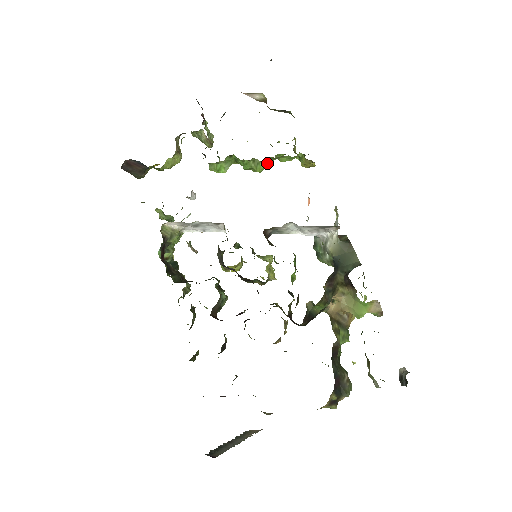
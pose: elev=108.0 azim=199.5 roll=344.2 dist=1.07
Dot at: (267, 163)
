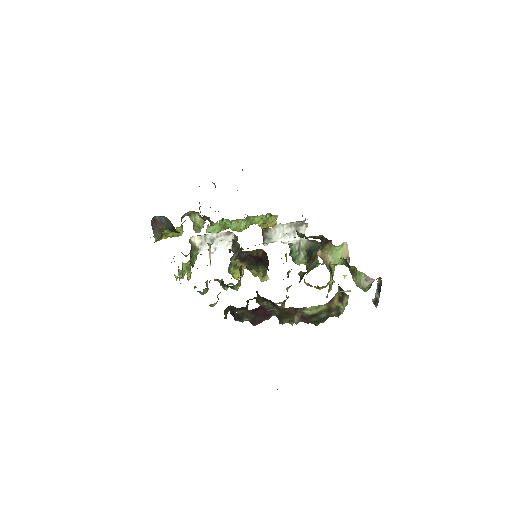
Dot at: (247, 222)
